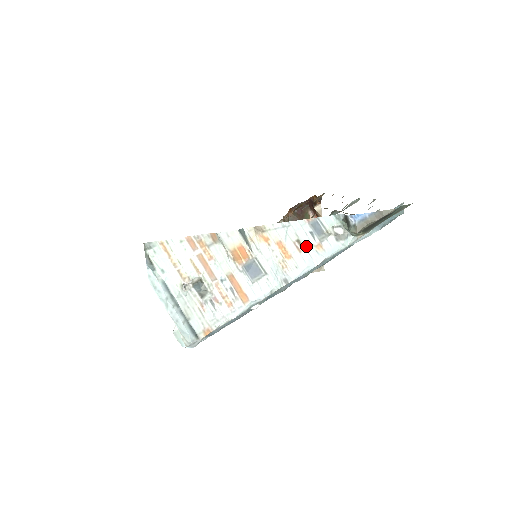
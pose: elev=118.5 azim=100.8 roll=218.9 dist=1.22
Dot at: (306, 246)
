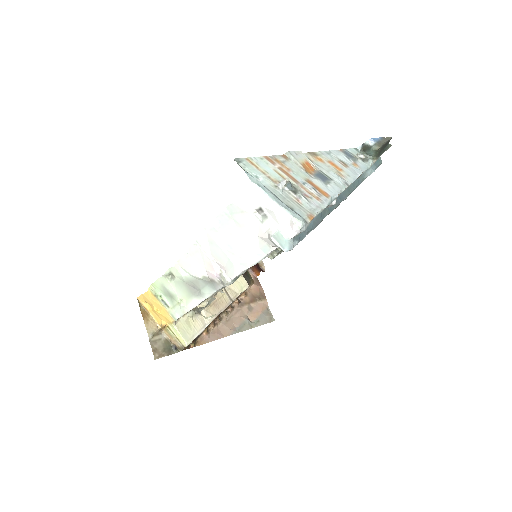
Dot at: (347, 164)
